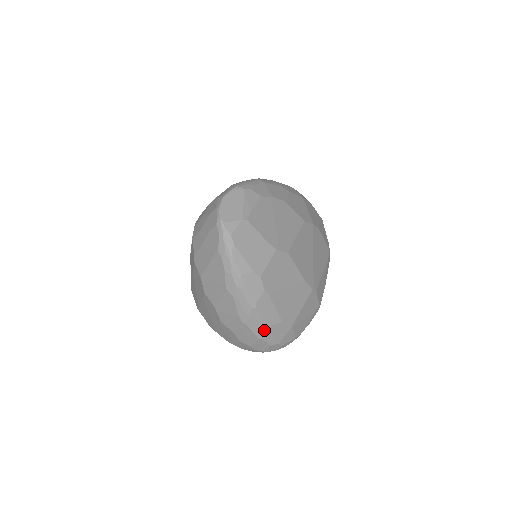
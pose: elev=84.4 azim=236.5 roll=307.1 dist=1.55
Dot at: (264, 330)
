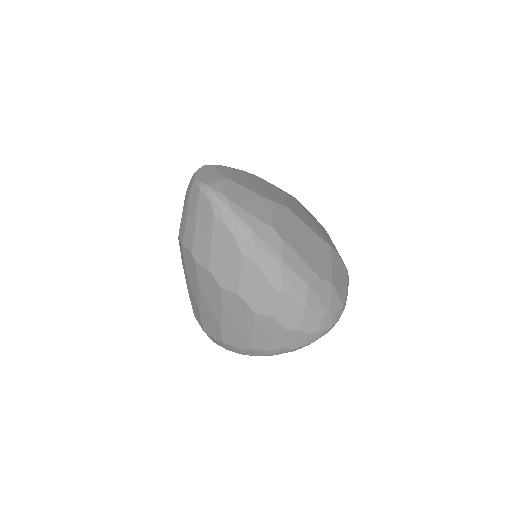
Dot at: (306, 293)
